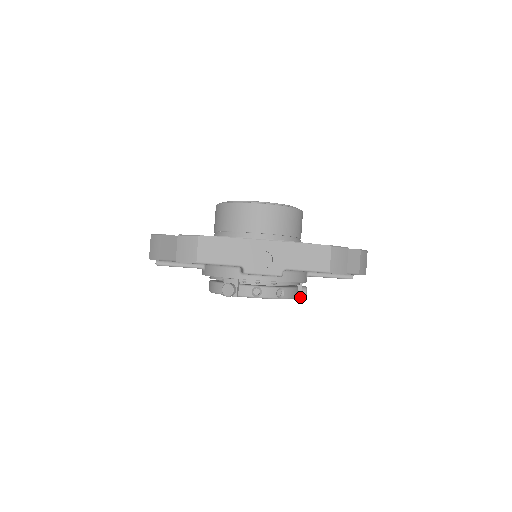
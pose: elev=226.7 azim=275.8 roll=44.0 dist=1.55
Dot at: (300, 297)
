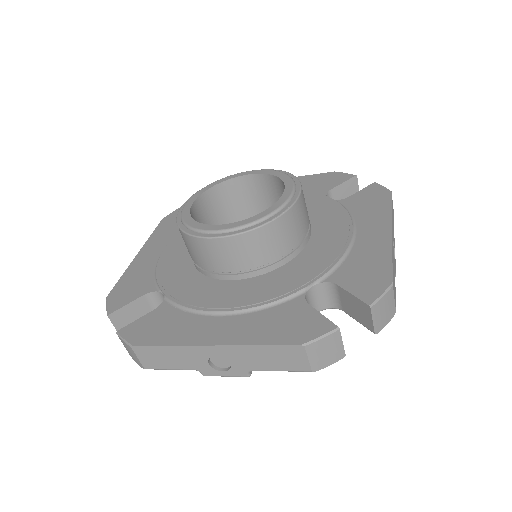
Dot at: occluded
